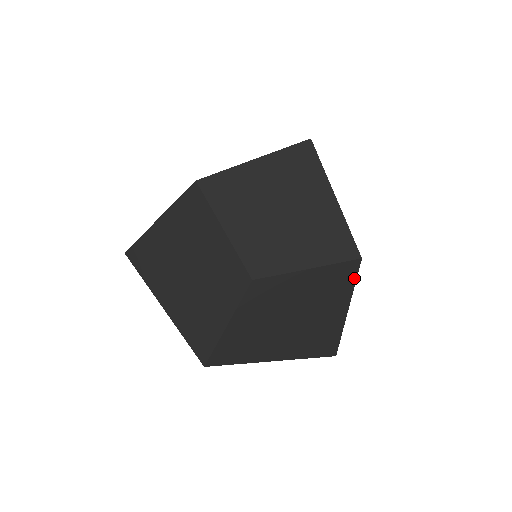
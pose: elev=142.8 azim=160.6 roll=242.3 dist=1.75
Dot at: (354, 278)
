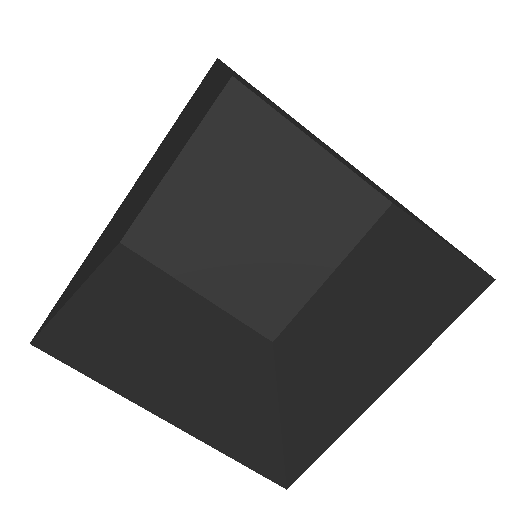
Dot at: (405, 218)
